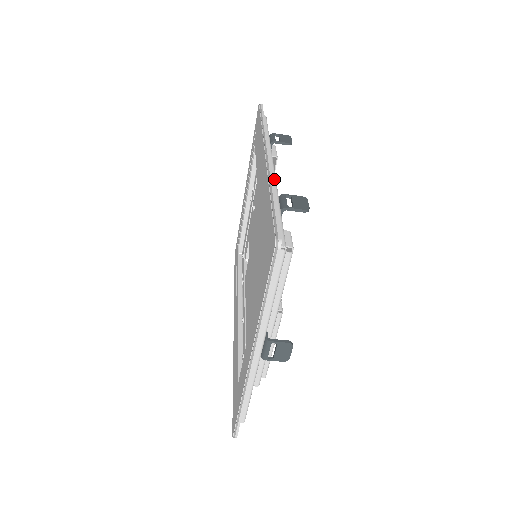
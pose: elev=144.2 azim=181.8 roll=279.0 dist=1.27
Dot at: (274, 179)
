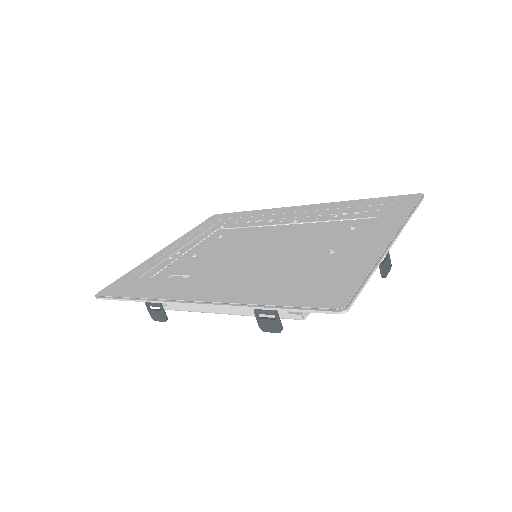
Dot at: occluded
